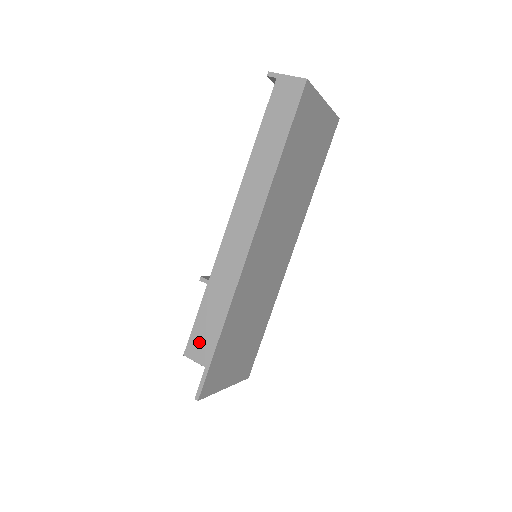
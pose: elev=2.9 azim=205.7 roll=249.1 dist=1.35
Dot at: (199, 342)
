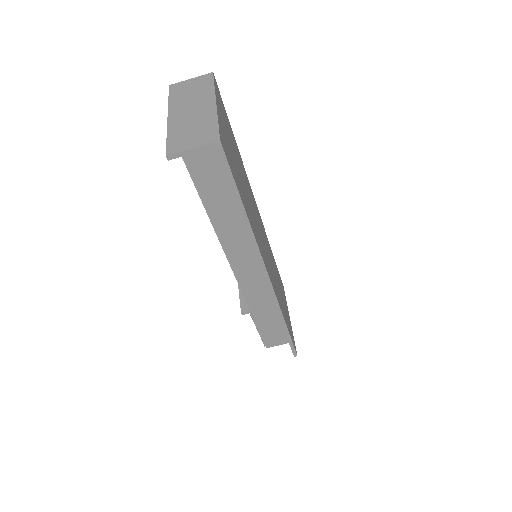
Dot at: (273, 338)
